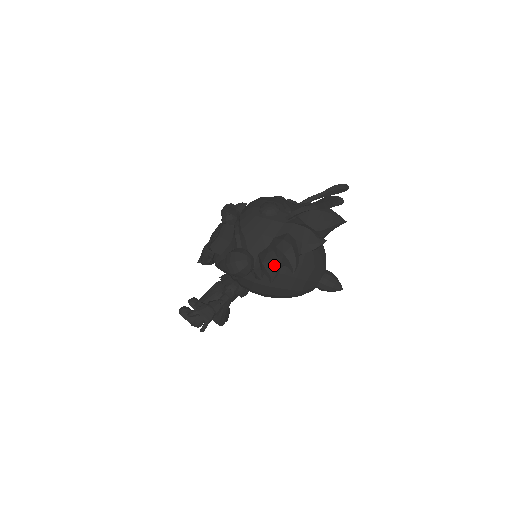
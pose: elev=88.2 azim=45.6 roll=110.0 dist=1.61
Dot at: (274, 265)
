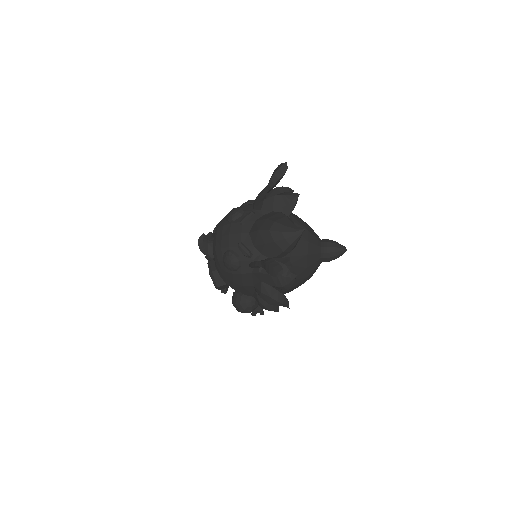
Dot at: (270, 308)
